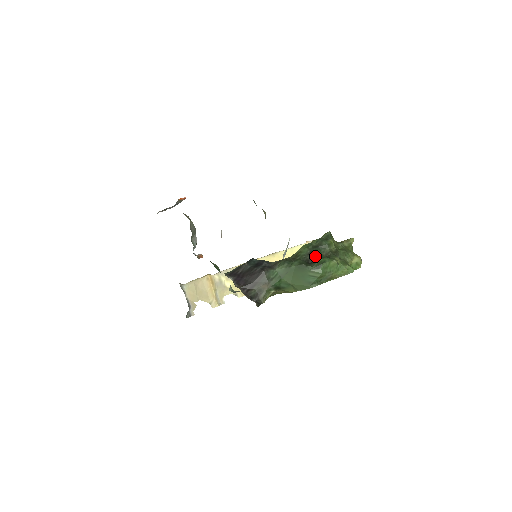
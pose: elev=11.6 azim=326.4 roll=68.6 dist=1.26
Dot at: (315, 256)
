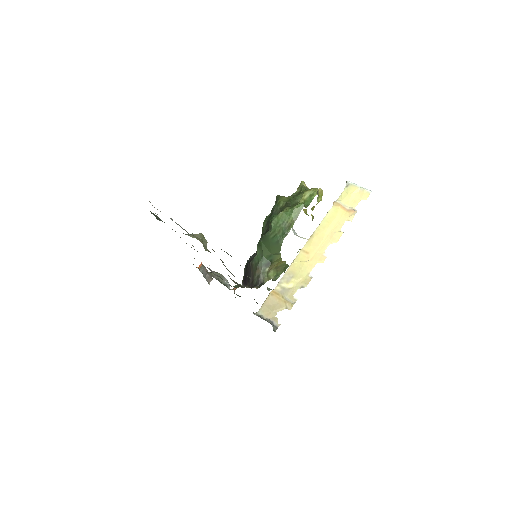
Dot at: (269, 222)
